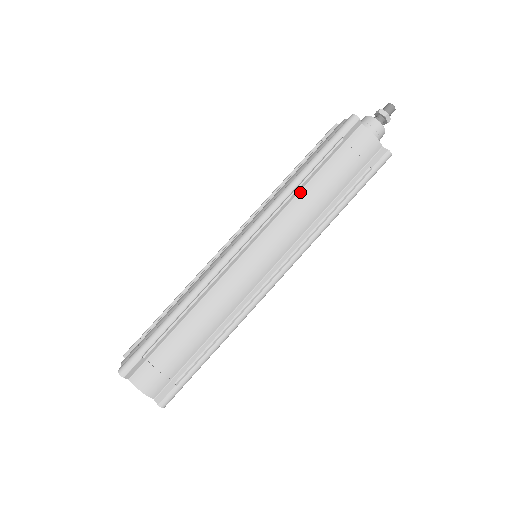
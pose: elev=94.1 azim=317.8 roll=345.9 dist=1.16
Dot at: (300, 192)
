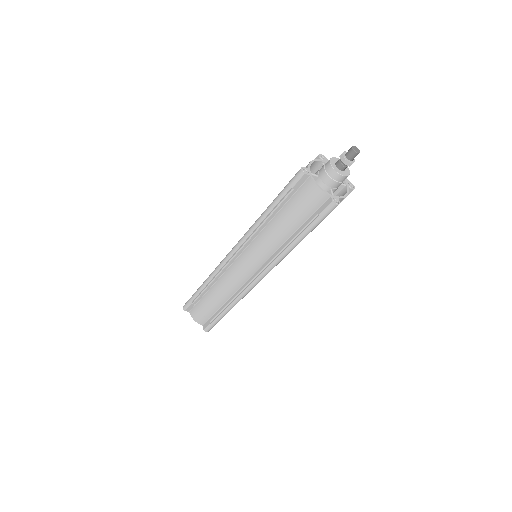
Dot at: (267, 225)
